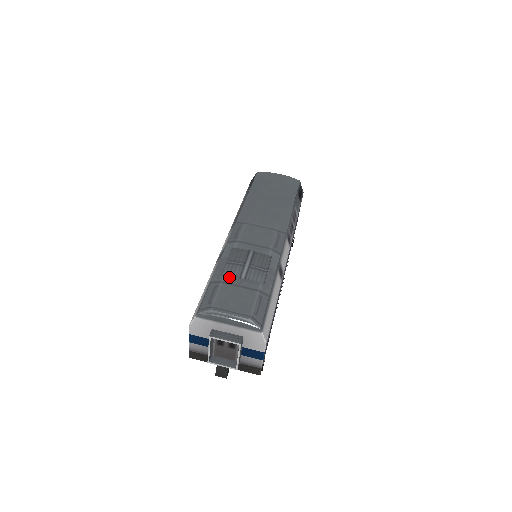
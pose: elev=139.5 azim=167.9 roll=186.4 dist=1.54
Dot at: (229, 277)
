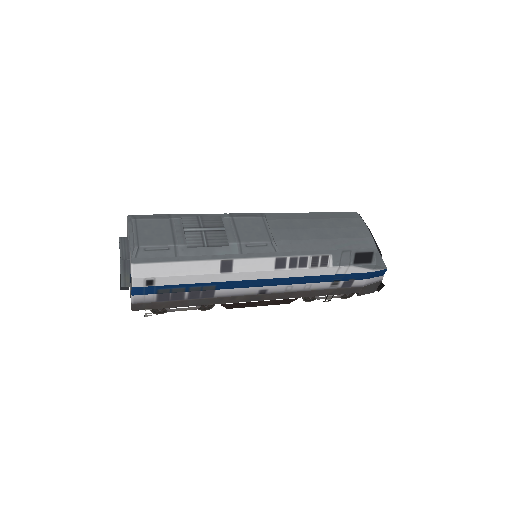
Dot at: (180, 222)
